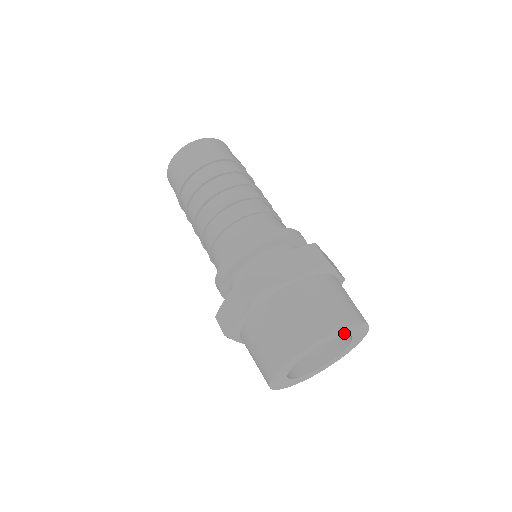
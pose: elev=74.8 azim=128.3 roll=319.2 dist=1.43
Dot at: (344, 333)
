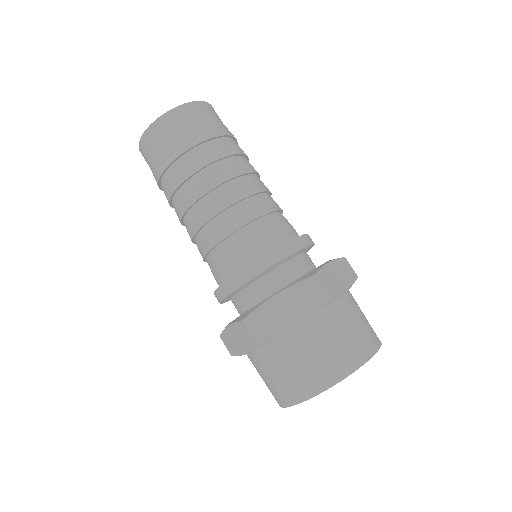
Dot at: occluded
